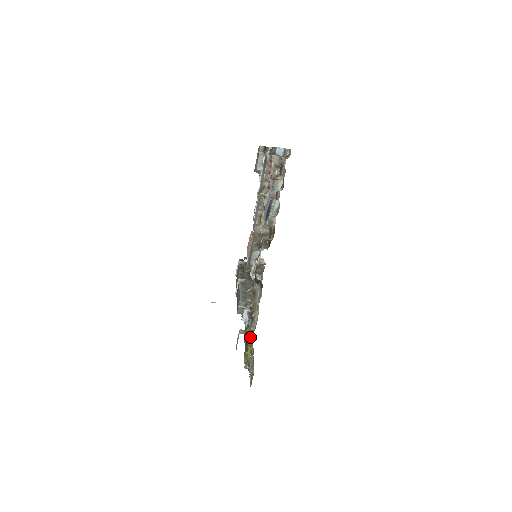
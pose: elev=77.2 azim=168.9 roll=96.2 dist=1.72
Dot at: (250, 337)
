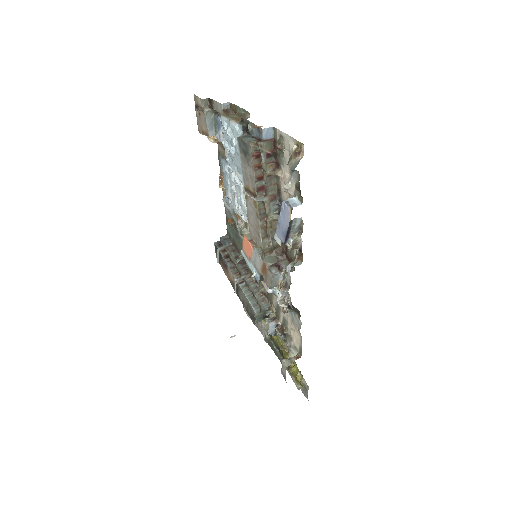
Dot at: occluded
